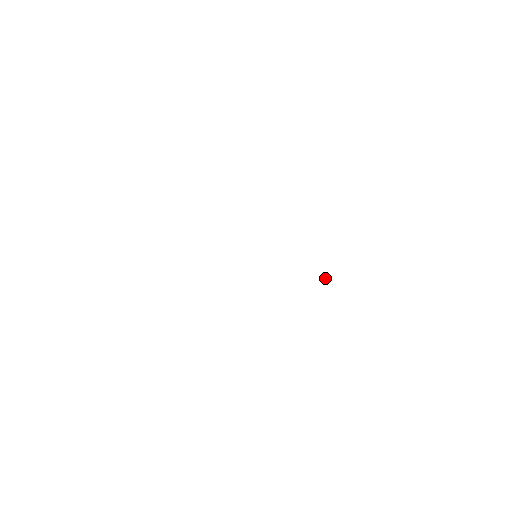
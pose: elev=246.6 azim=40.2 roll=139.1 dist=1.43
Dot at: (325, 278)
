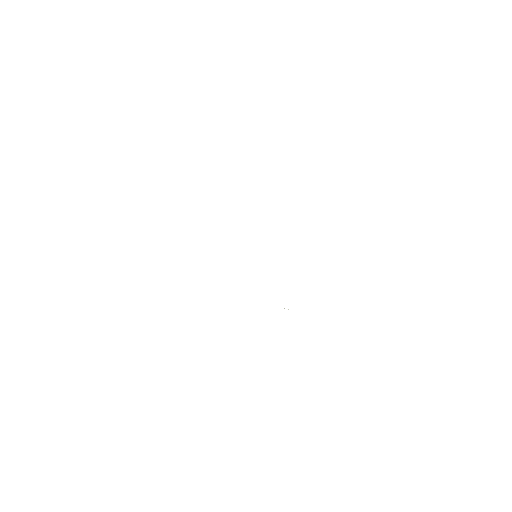
Dot at: occluded
